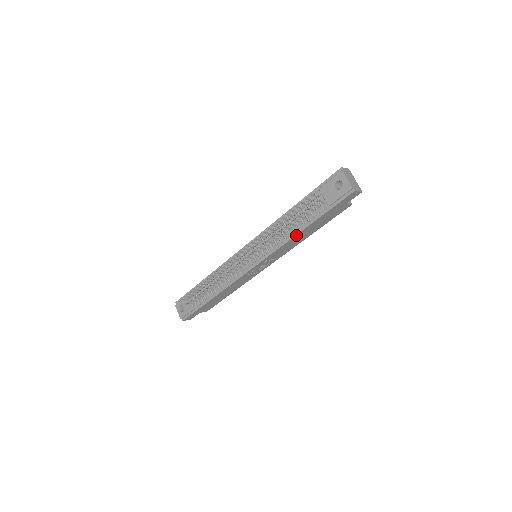
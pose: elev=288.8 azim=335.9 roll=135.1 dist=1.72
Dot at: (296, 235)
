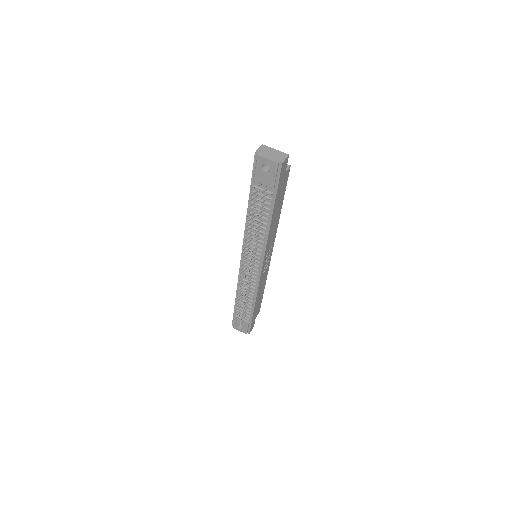
Dot at: (270, 225)
